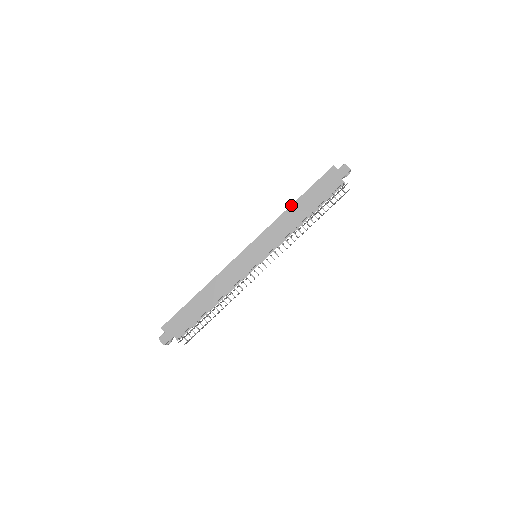
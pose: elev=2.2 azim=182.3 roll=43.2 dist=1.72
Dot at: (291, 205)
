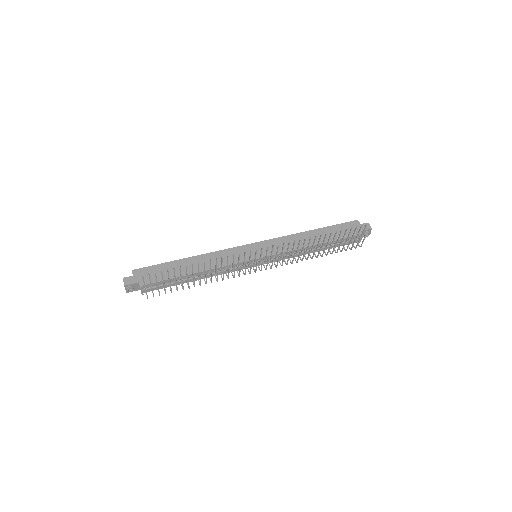
Dot at: (308, 231)
